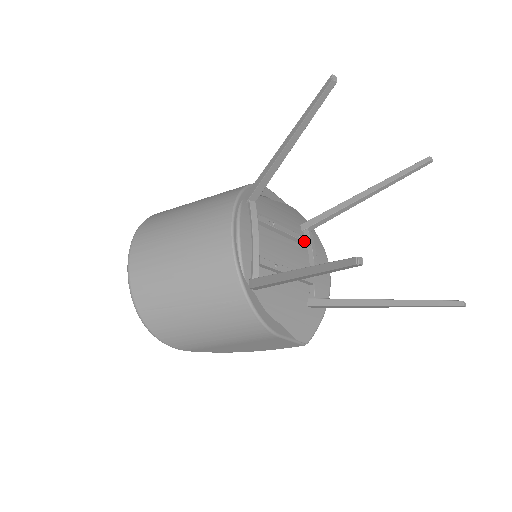
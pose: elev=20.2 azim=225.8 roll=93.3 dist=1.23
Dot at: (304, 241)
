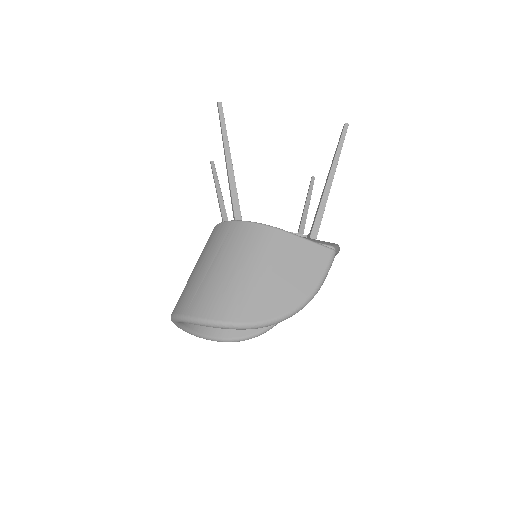
Dot at: occluded
